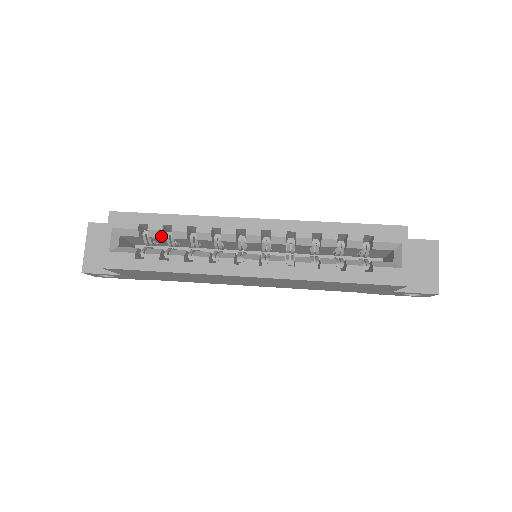
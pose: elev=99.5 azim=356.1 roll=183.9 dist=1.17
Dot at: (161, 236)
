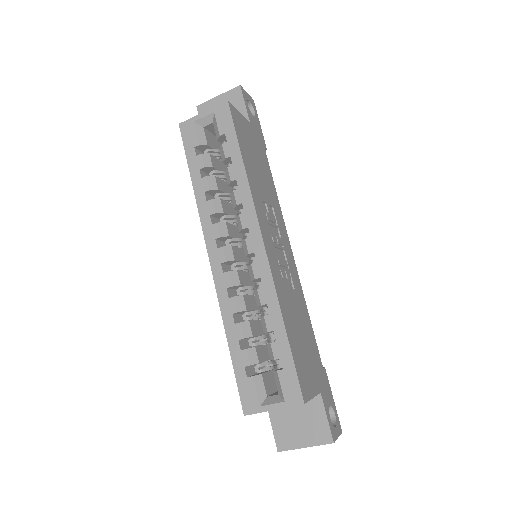
Dot at: (223, 160)
